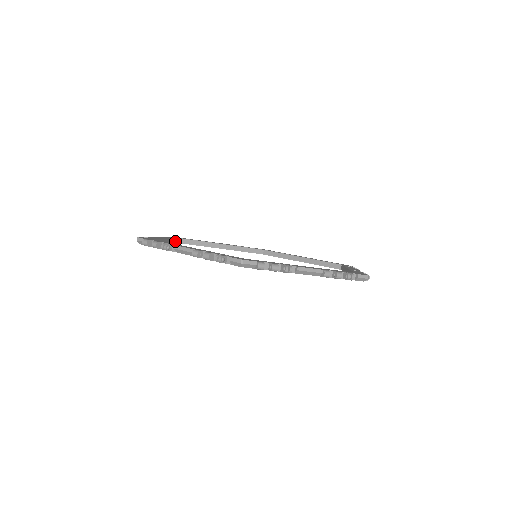
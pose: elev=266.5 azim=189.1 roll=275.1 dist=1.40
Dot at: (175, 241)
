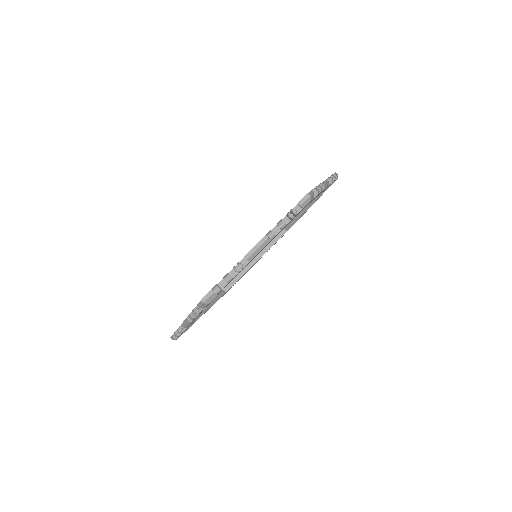
Dot at: (216, 299)
